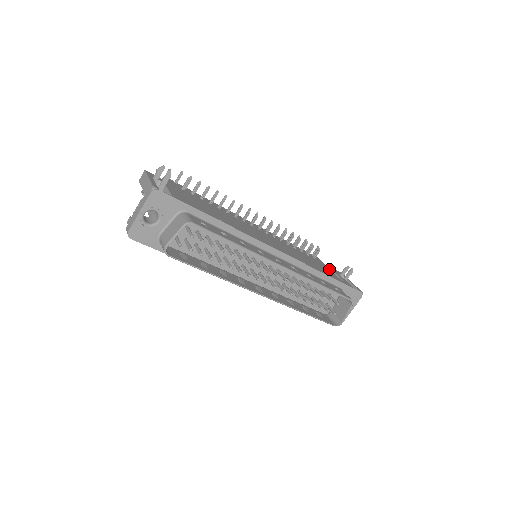
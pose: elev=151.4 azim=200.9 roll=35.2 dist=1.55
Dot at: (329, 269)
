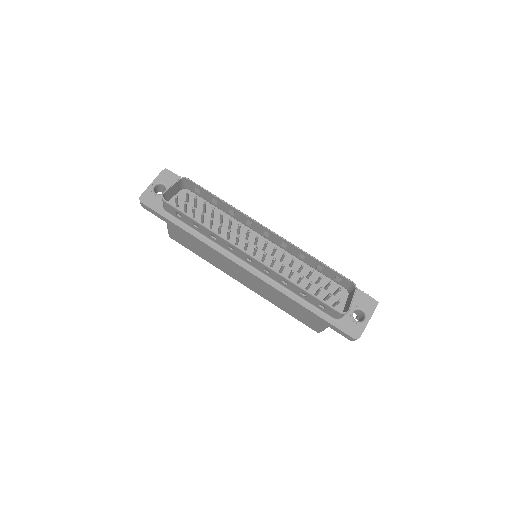
Dot at: occluded
